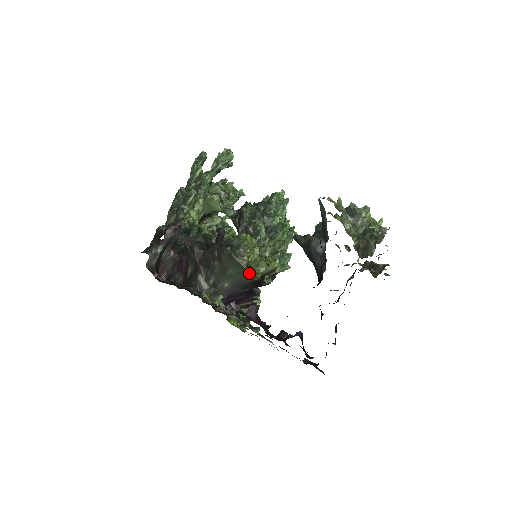
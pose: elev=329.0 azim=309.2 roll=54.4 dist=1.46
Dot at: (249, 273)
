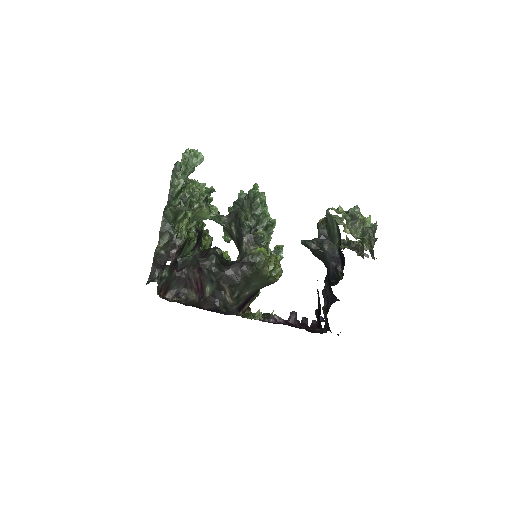
Dot at: (271, 282)
